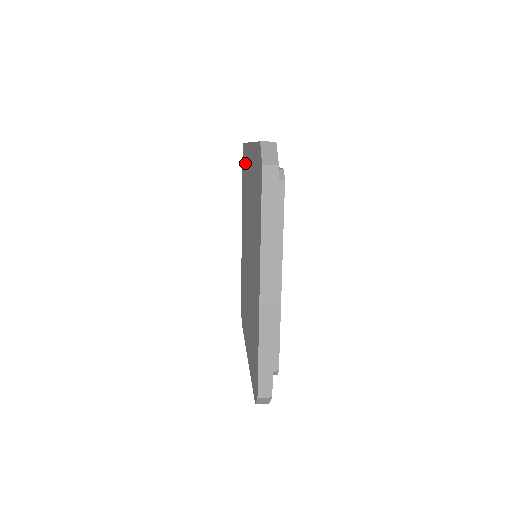
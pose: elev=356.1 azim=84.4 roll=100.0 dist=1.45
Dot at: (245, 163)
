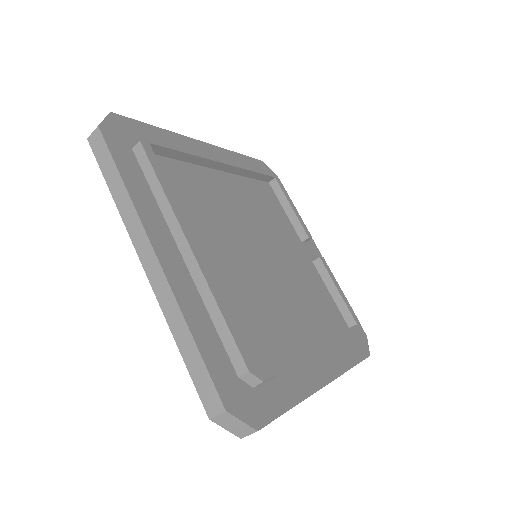
Dot at: occluded
